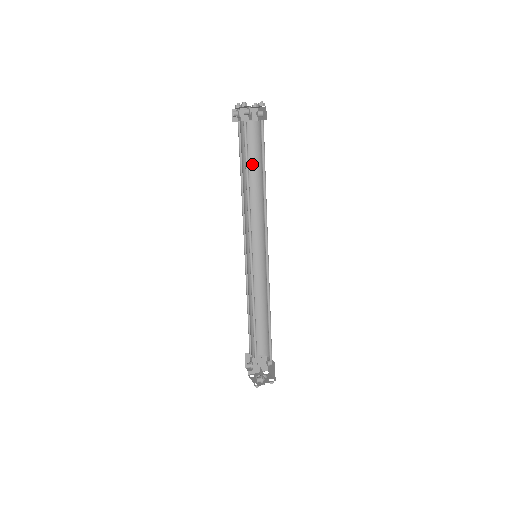
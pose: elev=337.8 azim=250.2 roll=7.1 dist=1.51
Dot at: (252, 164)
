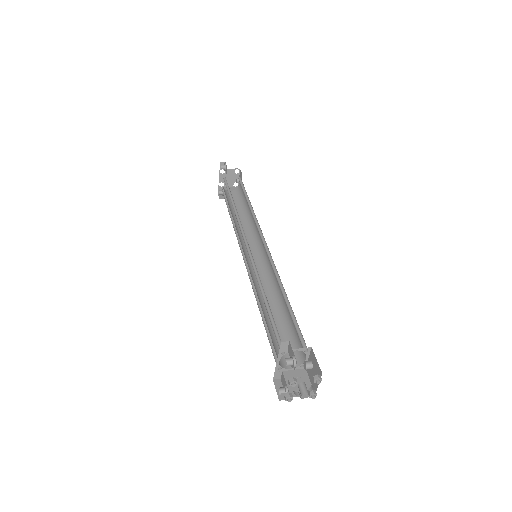
Dot at: (240, 210)
